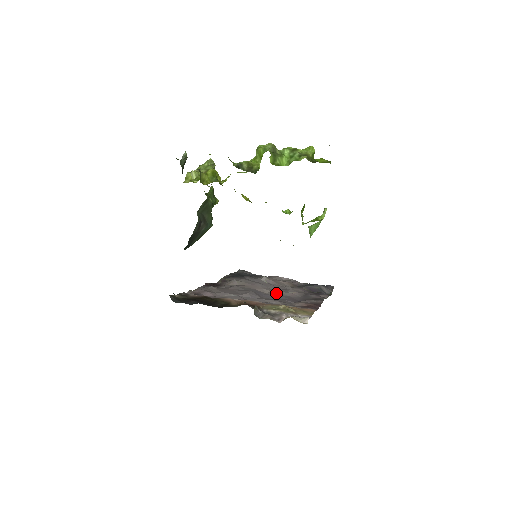
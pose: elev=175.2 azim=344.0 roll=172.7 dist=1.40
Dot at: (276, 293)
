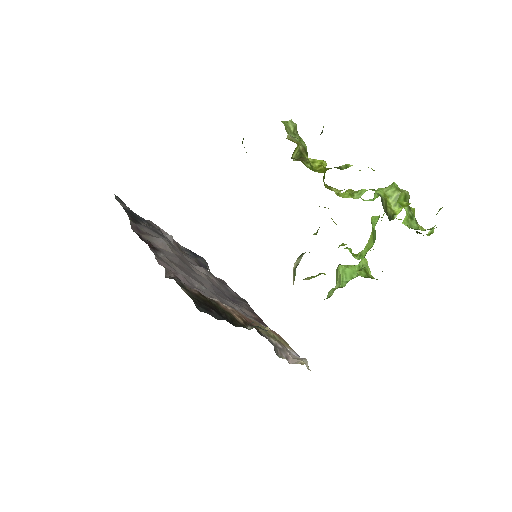
Dot at: (206, 278)
